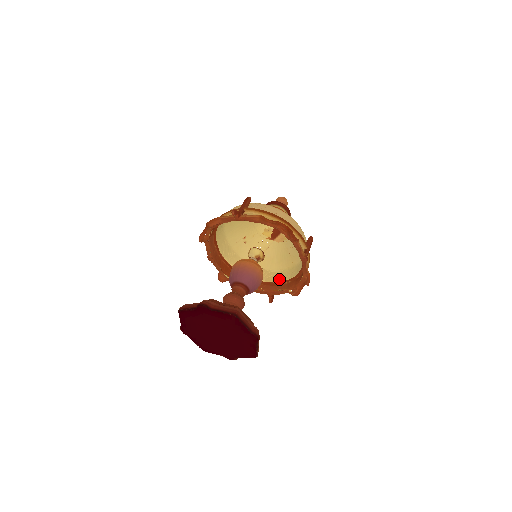
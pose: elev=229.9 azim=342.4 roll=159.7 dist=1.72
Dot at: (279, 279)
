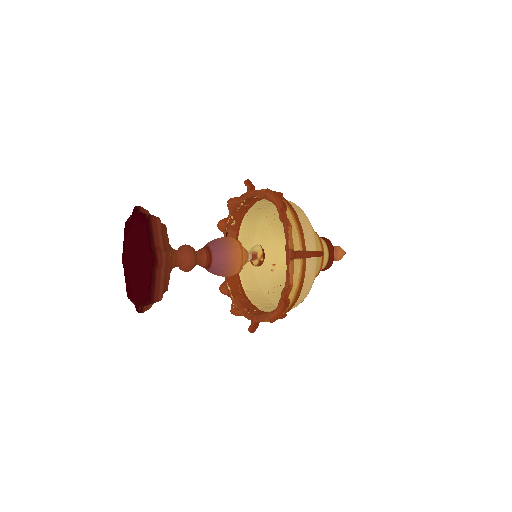
Dot at: occluded
